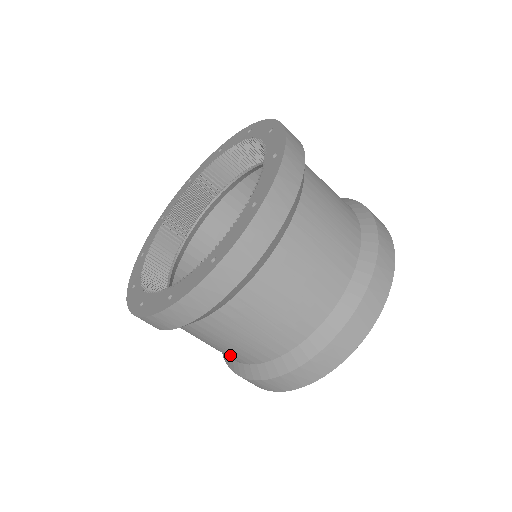
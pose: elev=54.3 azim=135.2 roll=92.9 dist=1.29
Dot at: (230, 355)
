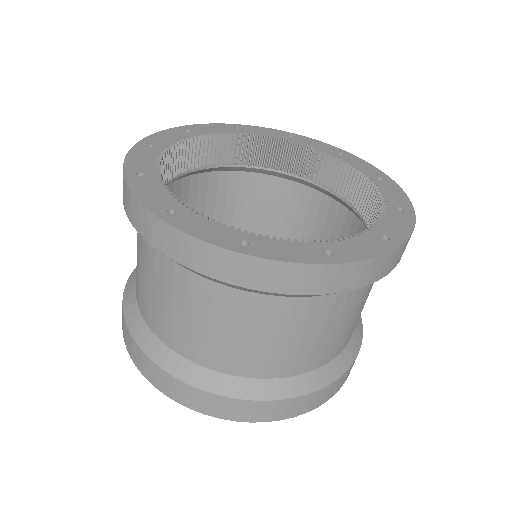
Dot at: (176, 333)
